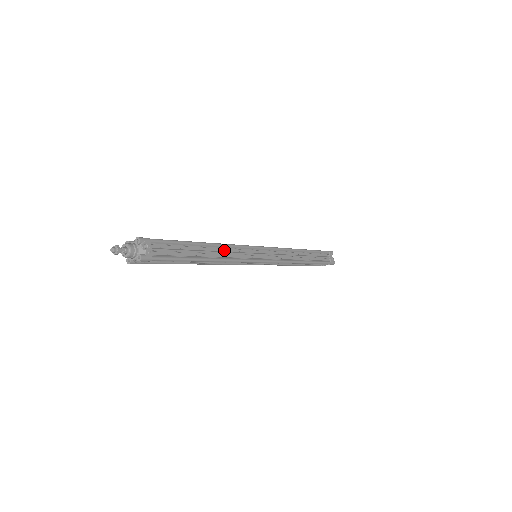
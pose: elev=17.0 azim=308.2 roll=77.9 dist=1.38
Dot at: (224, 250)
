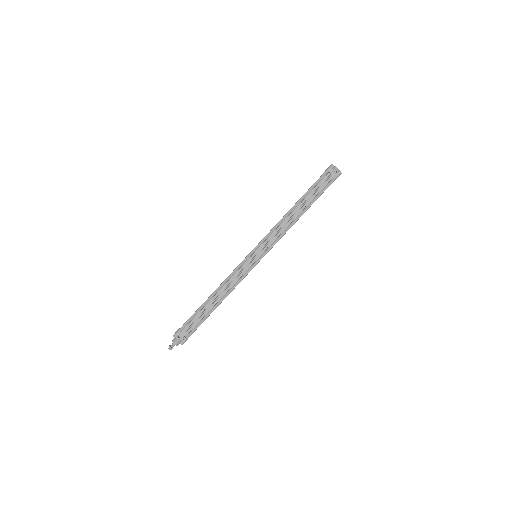
Dot at: (225, 286)
